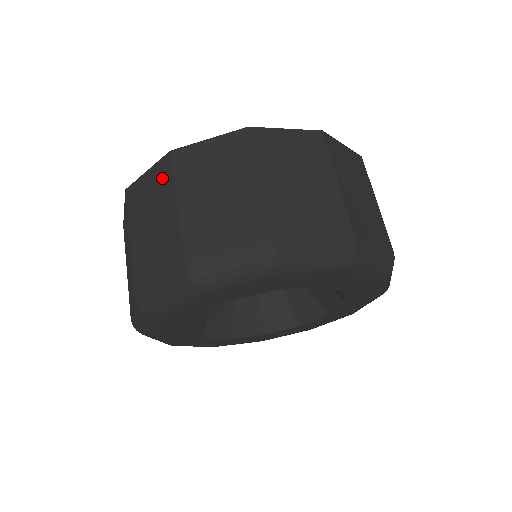
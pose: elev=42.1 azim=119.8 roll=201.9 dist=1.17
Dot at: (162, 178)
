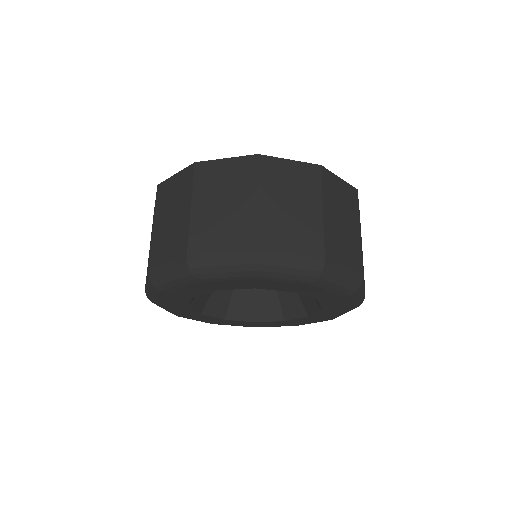
Dot at: (185, 183)
